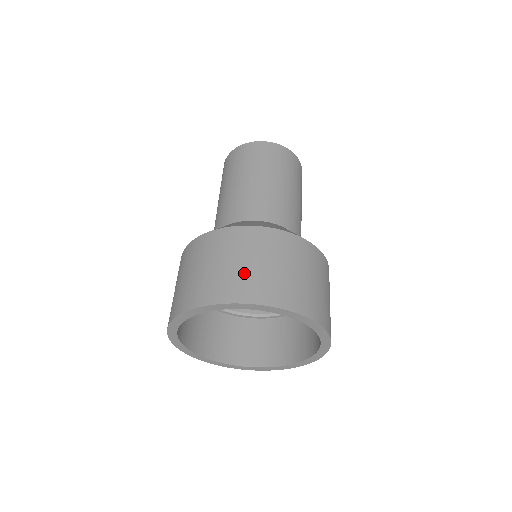
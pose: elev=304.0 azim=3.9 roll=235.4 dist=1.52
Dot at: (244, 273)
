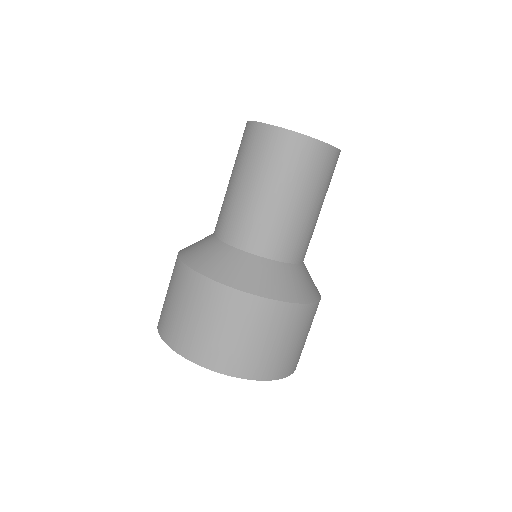
Dot at: (227, 344)
